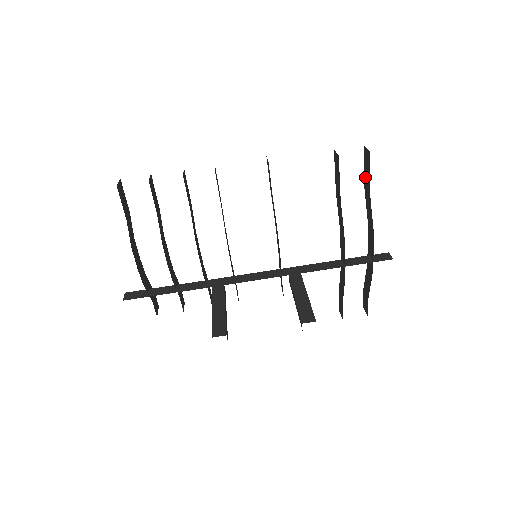
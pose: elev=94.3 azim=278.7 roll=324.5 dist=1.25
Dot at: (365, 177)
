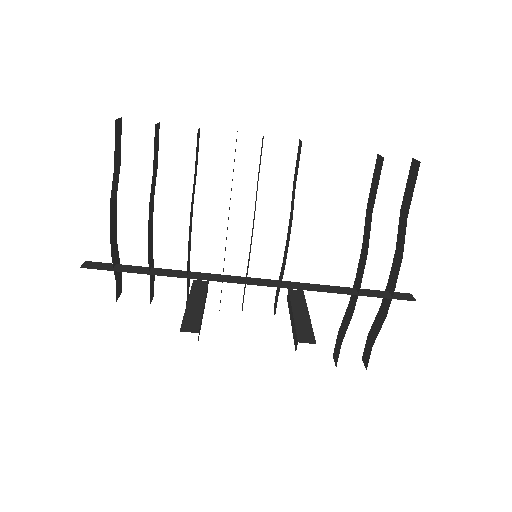
Dot at: (405, 196)
